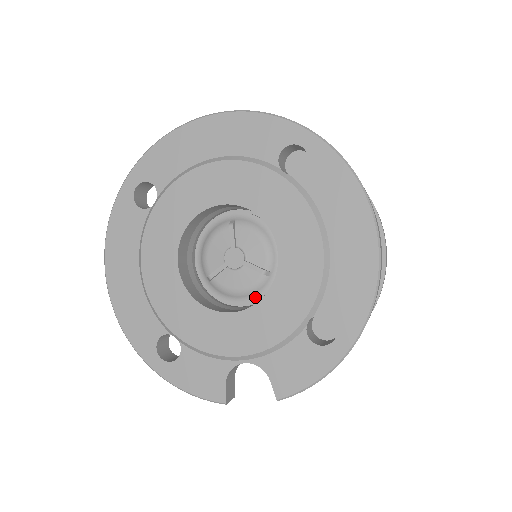
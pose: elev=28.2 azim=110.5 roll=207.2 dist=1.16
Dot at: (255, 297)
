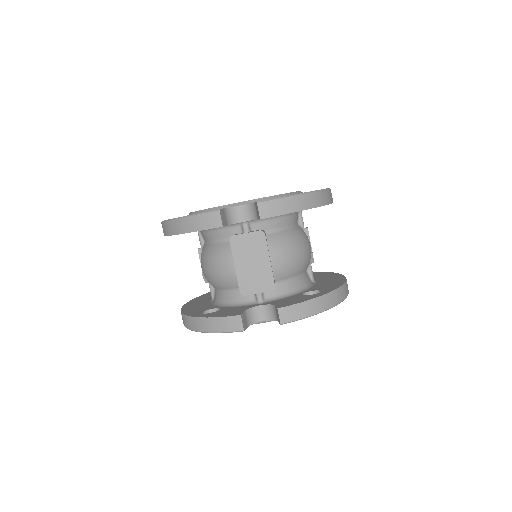
Dot at: occluded
